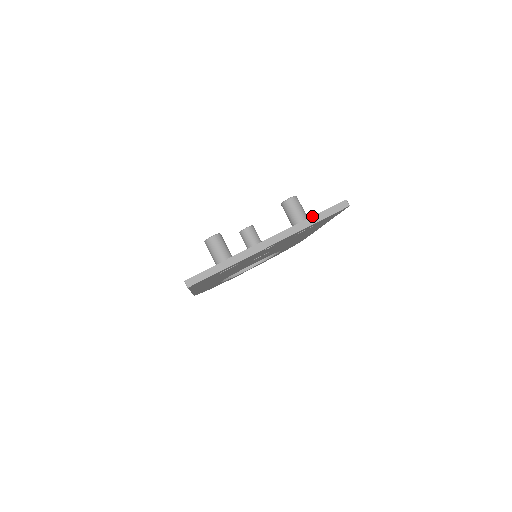
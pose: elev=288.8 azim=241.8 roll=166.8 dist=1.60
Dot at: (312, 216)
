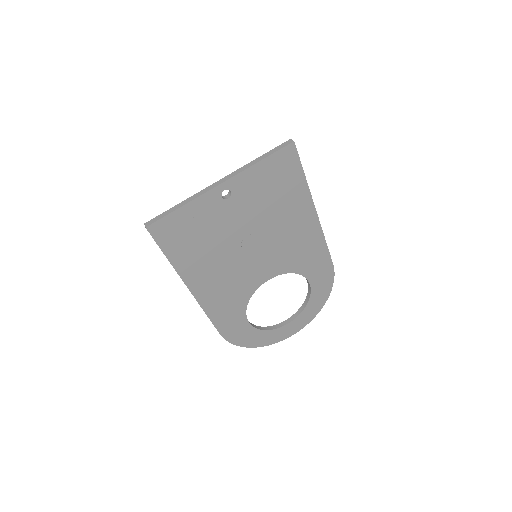
Dot at: (259, 157)
